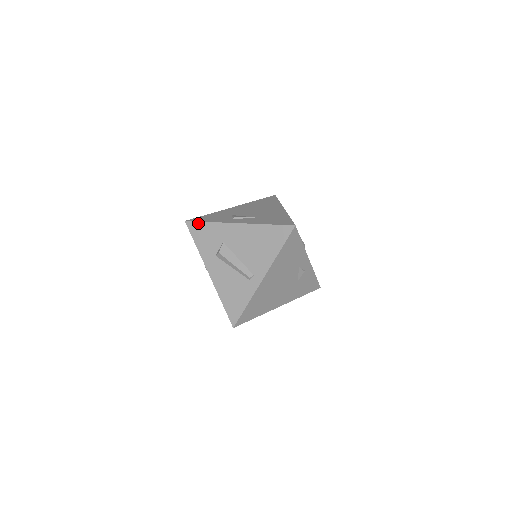
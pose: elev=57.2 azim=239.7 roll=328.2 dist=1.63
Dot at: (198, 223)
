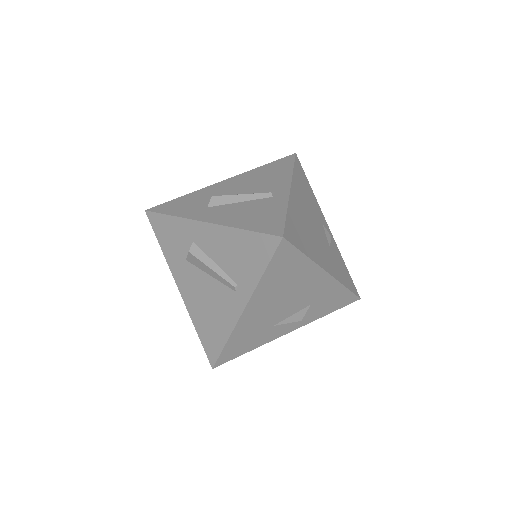
Dot at: (167, 203)
